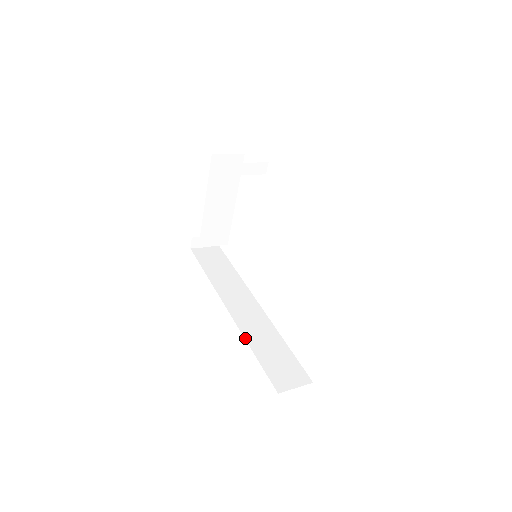
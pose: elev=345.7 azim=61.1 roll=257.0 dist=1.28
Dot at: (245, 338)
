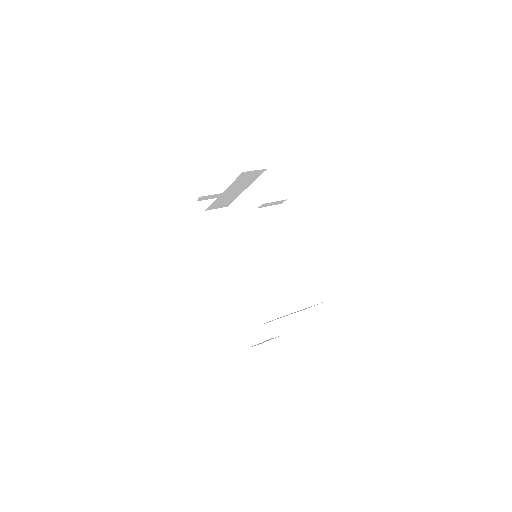
Dot at: (233, 301)
